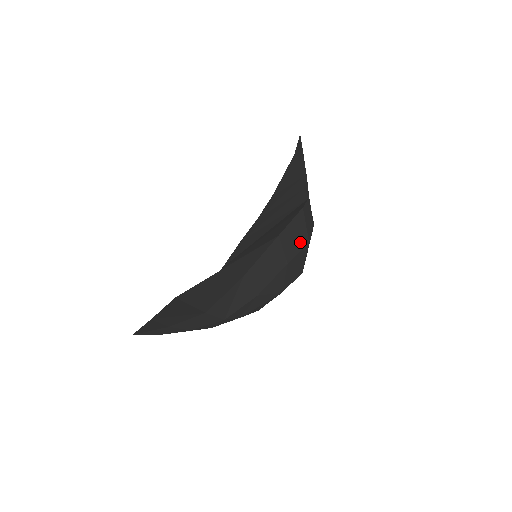
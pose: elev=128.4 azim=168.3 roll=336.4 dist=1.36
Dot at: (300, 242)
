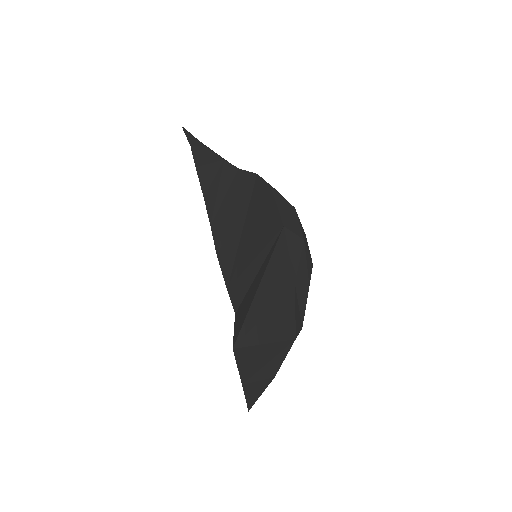
Dot at: (292, 214)
